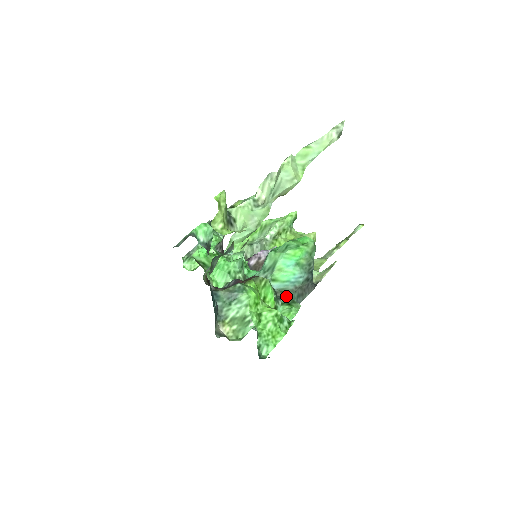
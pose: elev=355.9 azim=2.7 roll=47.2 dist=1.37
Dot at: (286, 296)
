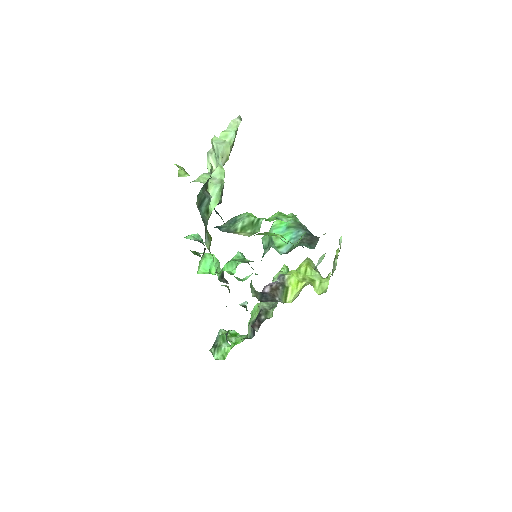
Dot at: (297, 246)
